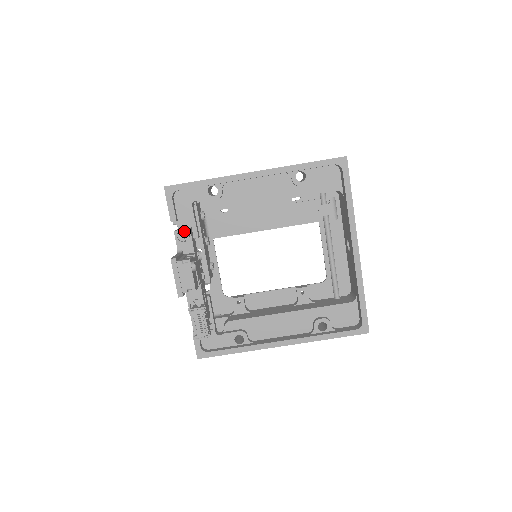
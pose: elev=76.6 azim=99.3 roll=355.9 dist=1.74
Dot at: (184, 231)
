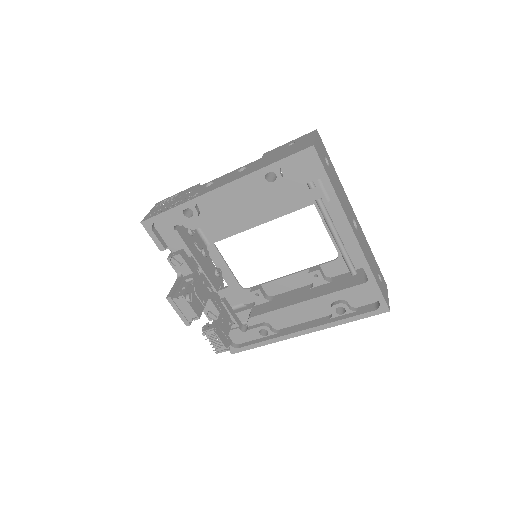
Dot at: (176, 257)
